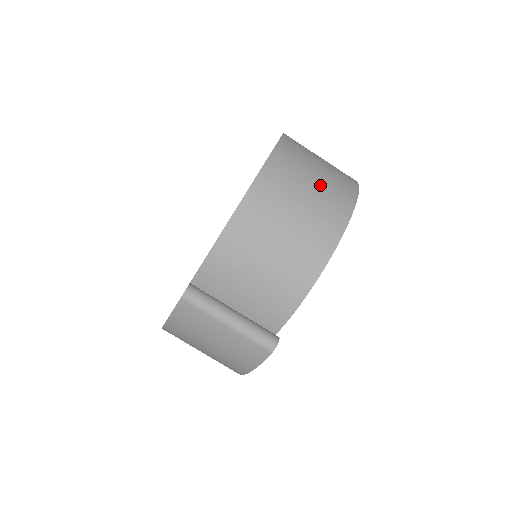
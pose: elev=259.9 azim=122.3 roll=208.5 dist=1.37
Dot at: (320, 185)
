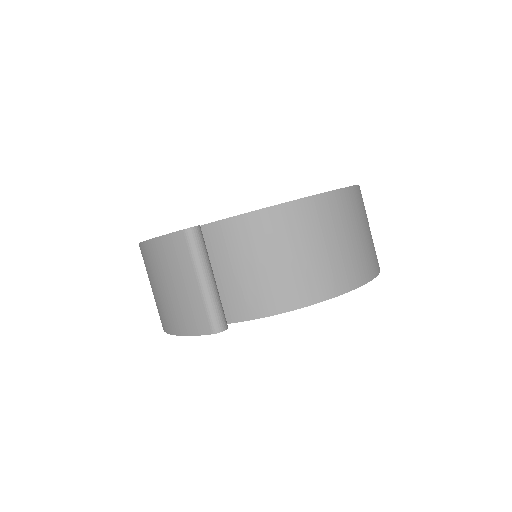
Dot at: (357, 244)
